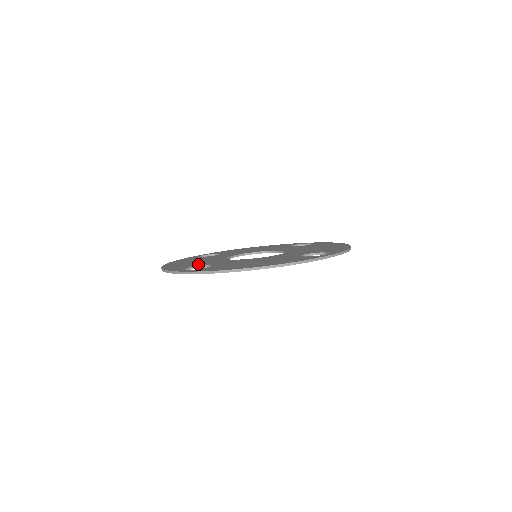
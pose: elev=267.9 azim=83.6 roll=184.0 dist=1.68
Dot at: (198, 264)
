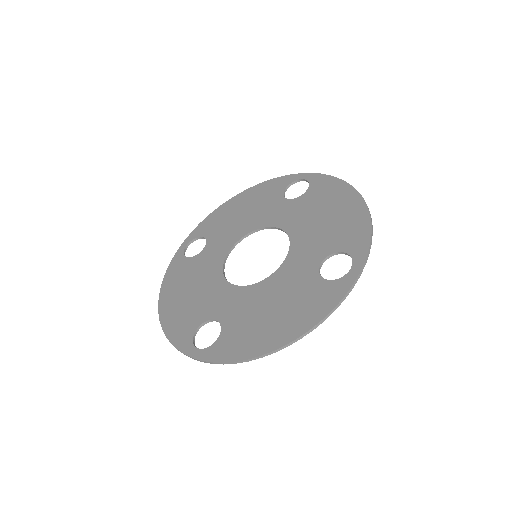
Dot at: (200, 312)
